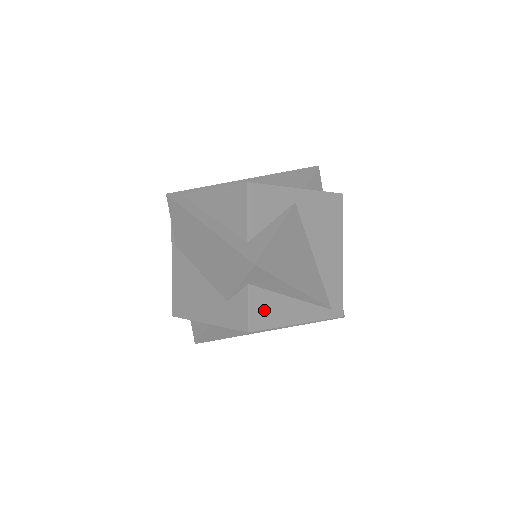
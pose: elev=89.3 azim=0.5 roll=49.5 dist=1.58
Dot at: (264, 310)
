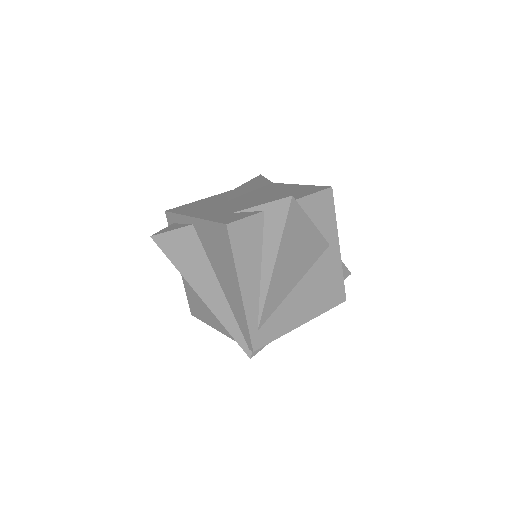
Dot at: (247, 238)
